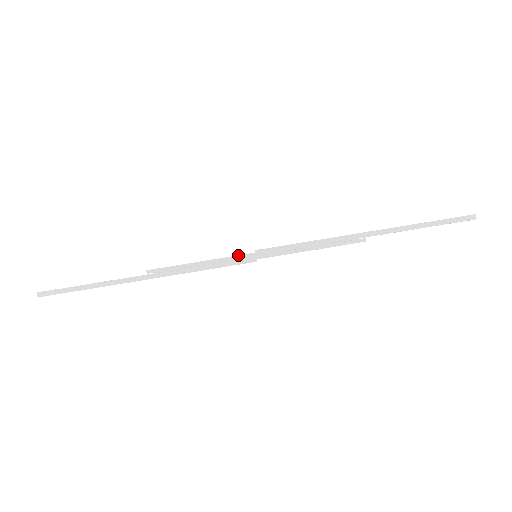
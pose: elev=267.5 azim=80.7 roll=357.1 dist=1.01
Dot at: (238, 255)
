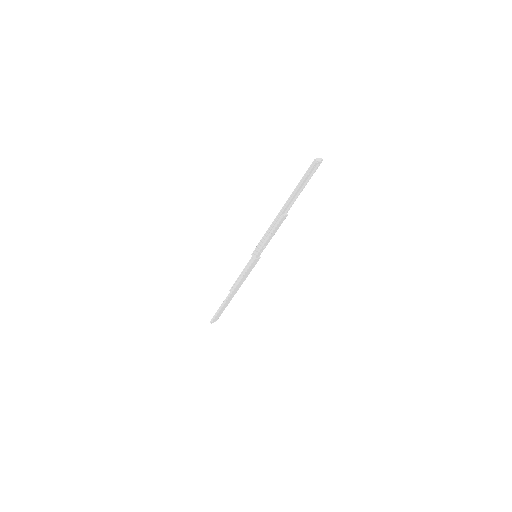
Dot at: (249, 261)
